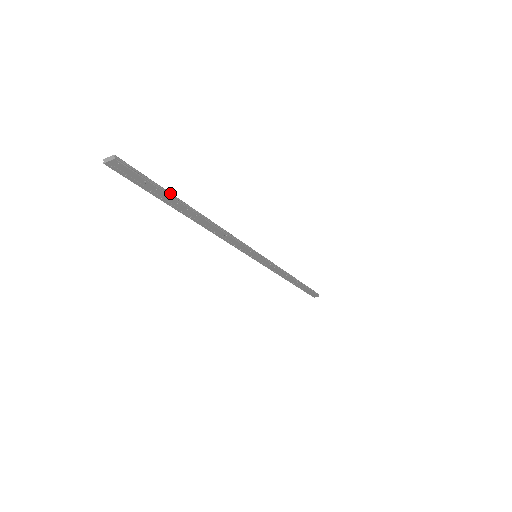
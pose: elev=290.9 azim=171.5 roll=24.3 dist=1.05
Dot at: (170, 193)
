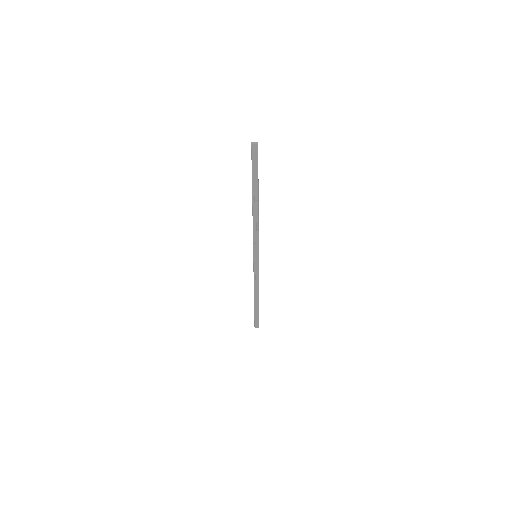
Dot at: (258, 179)
